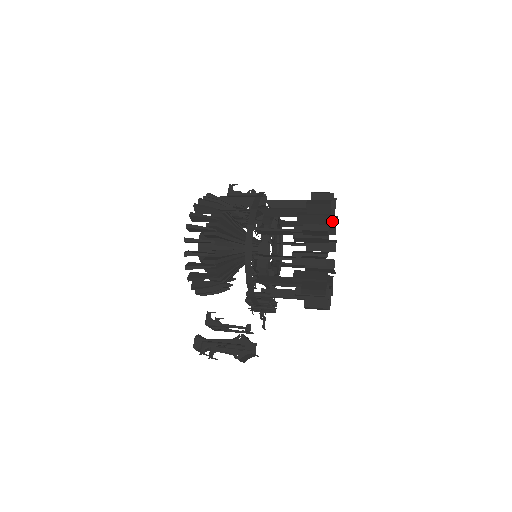
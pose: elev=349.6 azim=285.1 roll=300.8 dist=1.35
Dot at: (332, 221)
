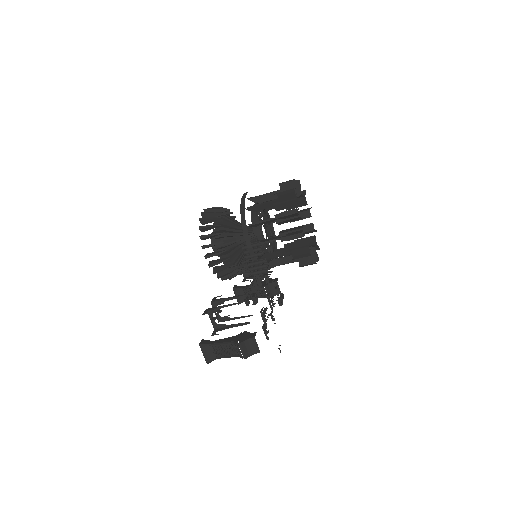
Dot at: occluded
